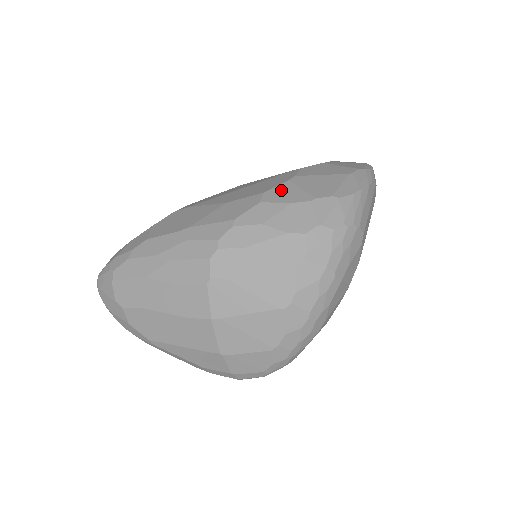
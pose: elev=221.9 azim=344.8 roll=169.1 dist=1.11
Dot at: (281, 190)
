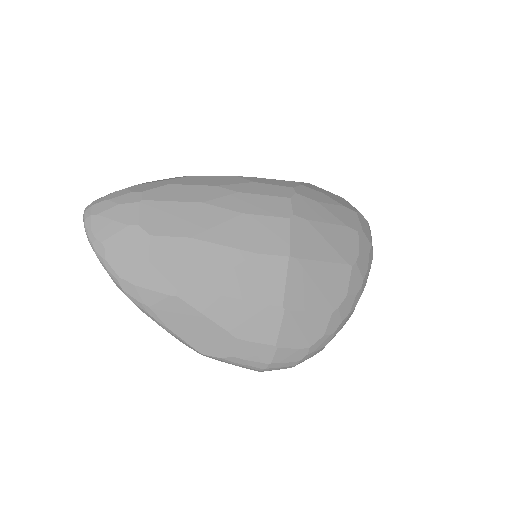
Dot at: occluded
